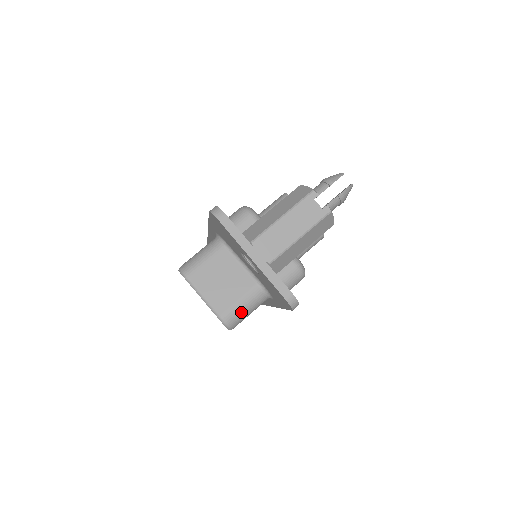
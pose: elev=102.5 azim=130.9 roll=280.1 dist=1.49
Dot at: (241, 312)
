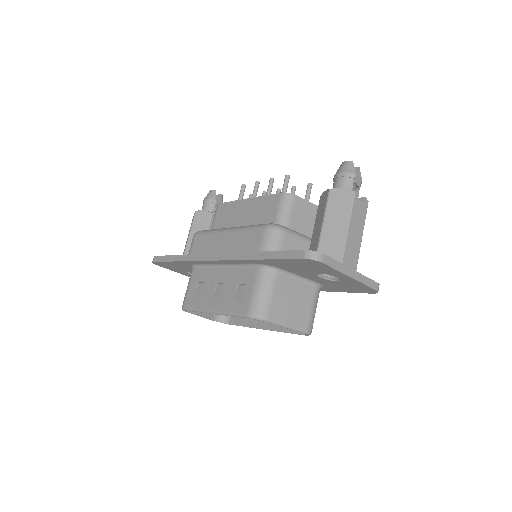
Dot at: (314, 316)
